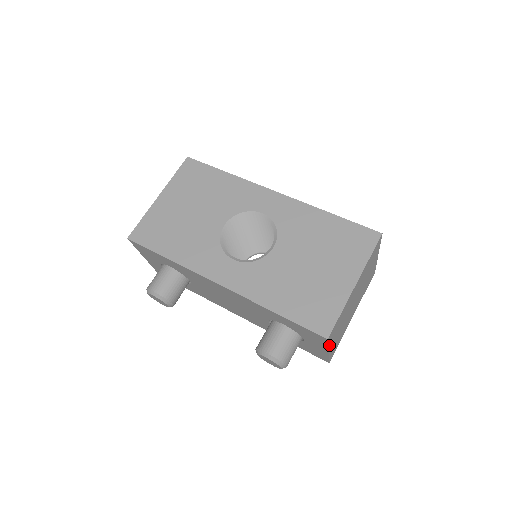
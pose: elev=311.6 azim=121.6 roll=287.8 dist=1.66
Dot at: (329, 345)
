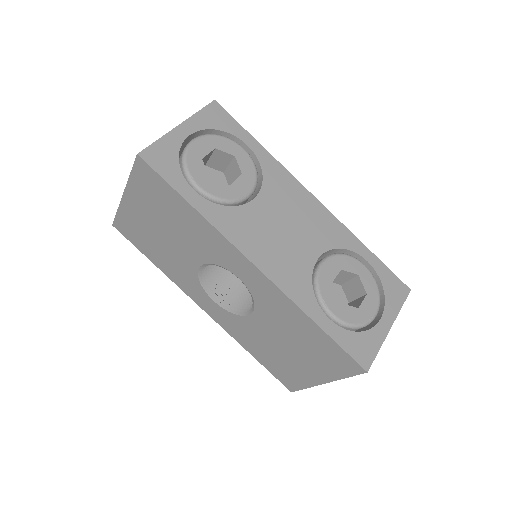
Dot at: occluded
